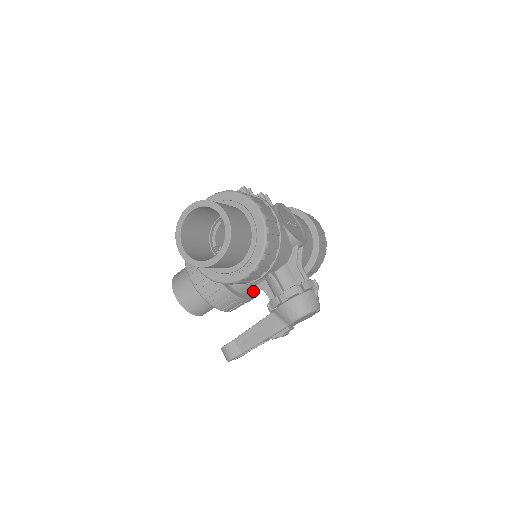
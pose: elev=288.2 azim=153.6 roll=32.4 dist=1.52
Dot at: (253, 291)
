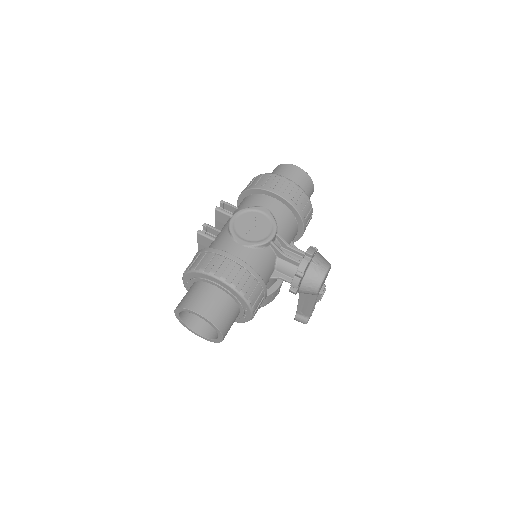
Dot at: occluded
